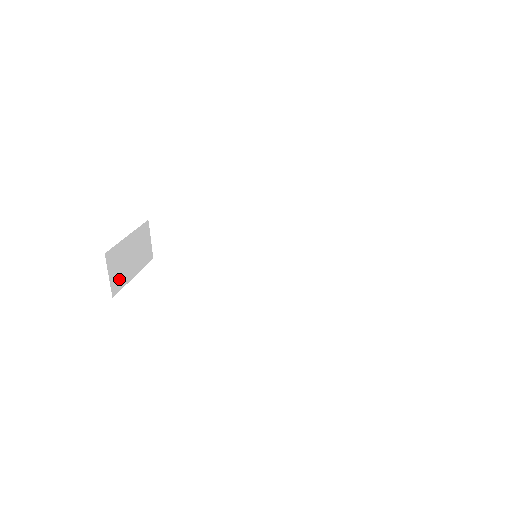
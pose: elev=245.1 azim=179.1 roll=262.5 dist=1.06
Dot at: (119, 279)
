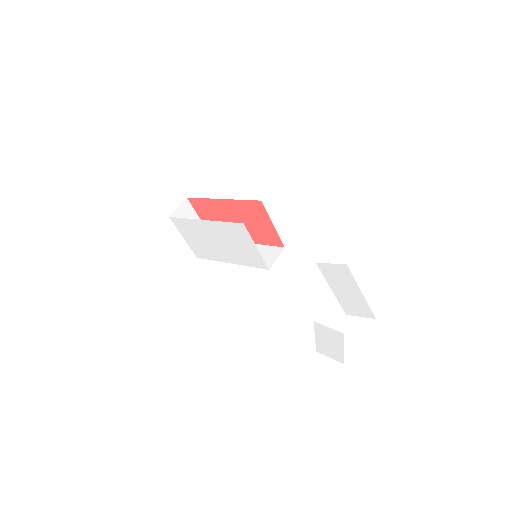
Dot at: occluded
